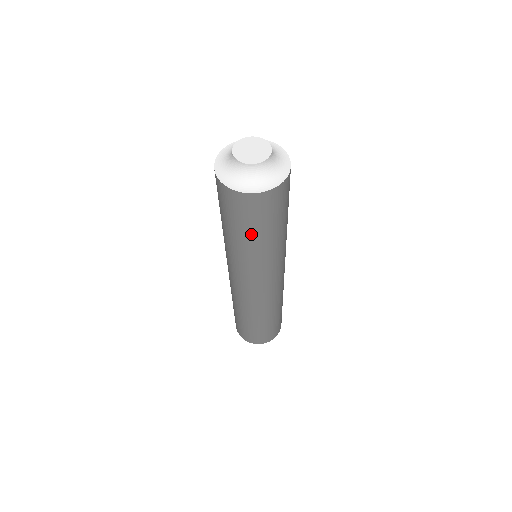
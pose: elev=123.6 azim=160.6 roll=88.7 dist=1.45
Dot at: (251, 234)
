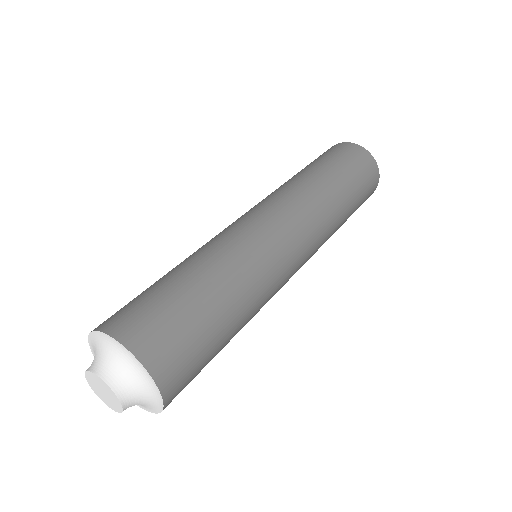
Dot at: occluded
